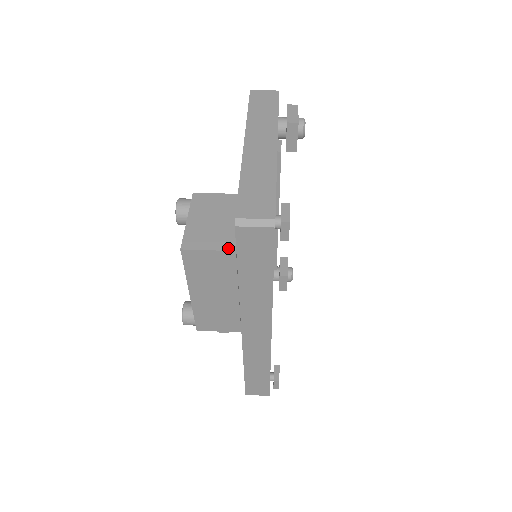
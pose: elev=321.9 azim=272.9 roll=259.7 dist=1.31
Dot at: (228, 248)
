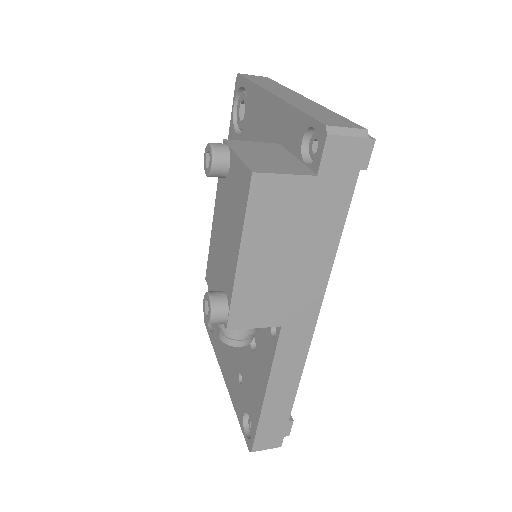
Dot at: (307, 173)
